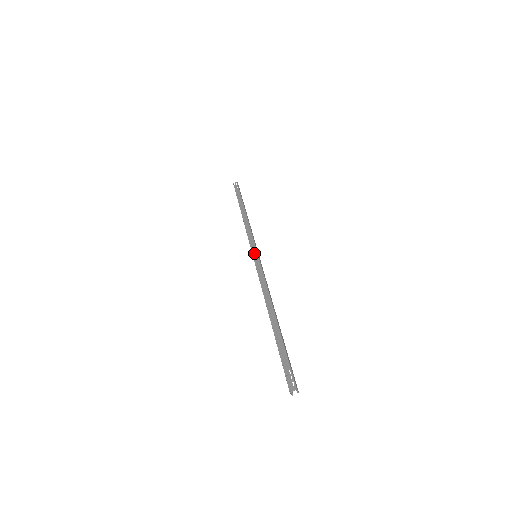
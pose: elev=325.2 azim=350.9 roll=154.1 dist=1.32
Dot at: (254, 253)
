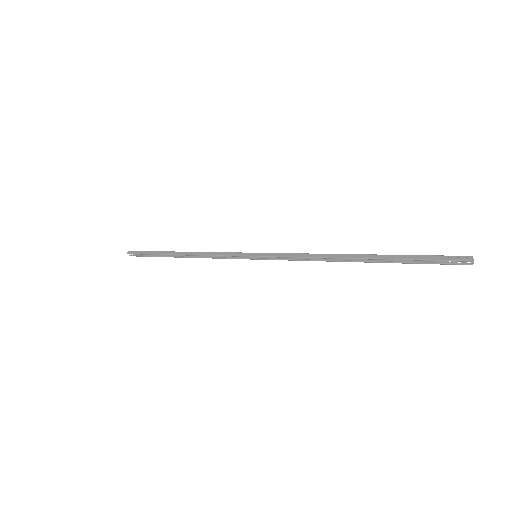
Dot at: (254, 253)
